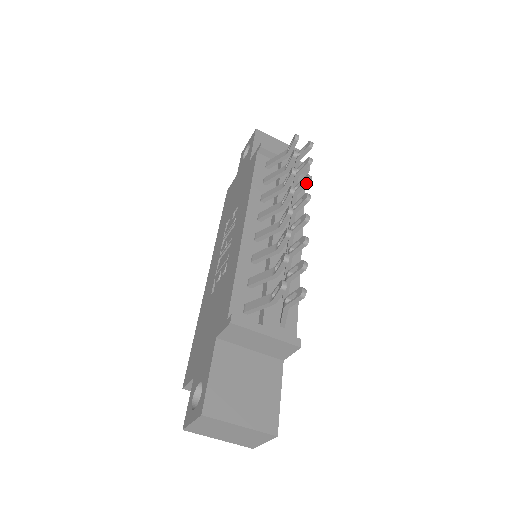
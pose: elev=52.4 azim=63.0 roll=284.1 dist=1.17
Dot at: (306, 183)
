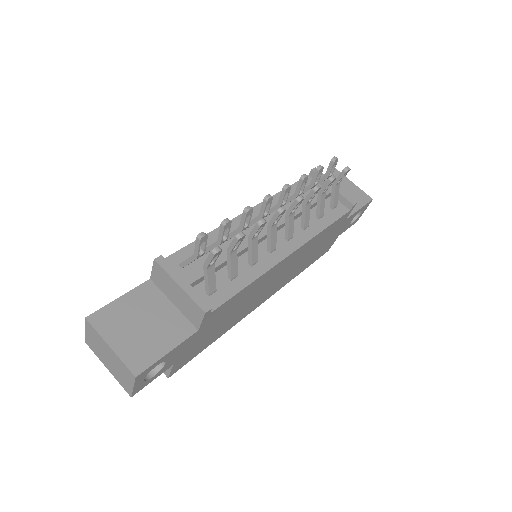
Dot at: (312, 192)
